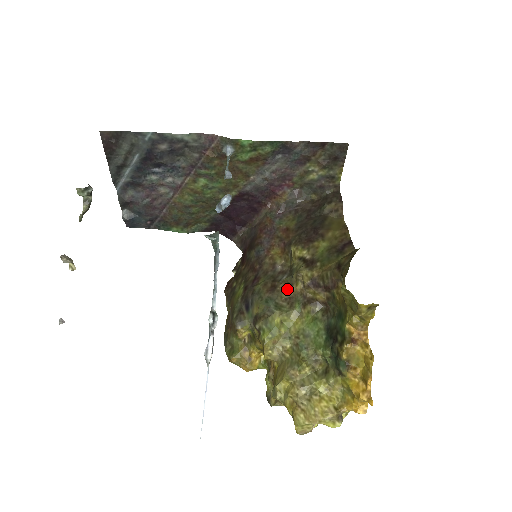
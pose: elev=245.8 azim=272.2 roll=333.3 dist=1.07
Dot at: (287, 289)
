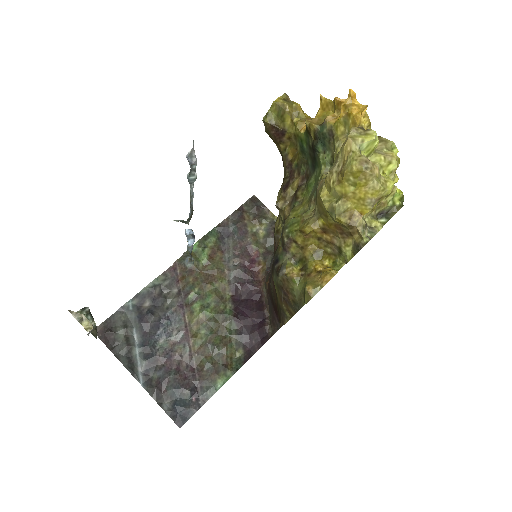
Dot at: occluded
